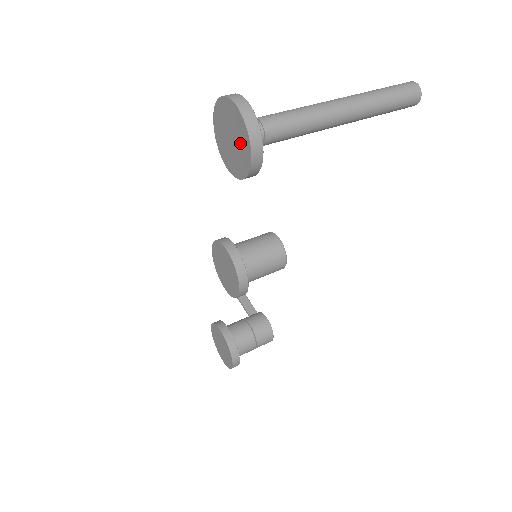
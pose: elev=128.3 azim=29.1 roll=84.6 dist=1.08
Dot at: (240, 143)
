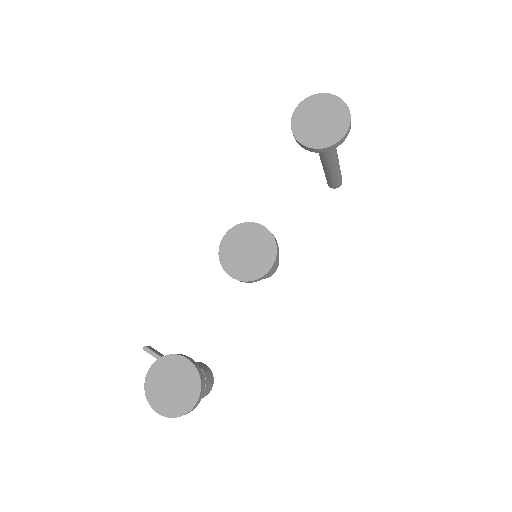
Dot at: (335, 121)
